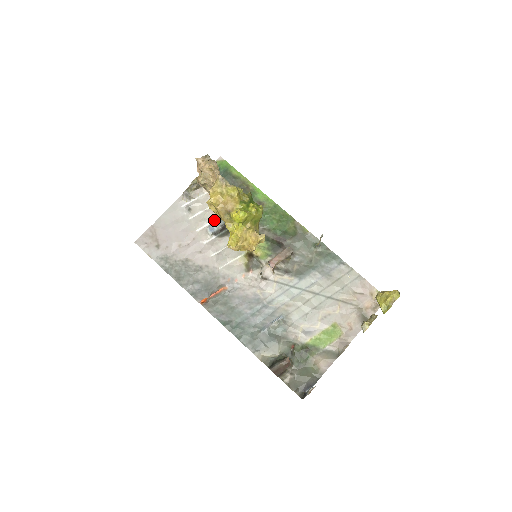
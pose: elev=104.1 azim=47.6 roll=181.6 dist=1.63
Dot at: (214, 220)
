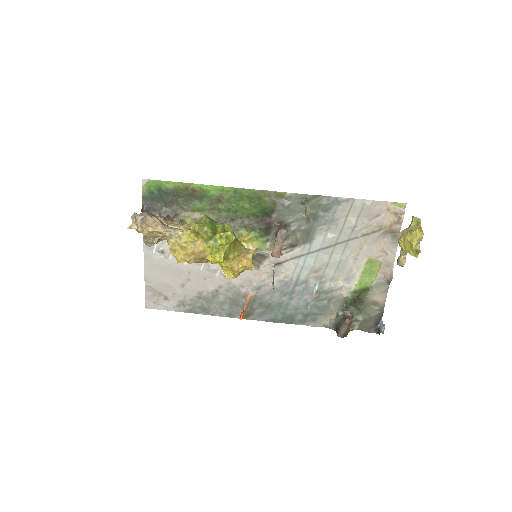
Dot at: occluded
